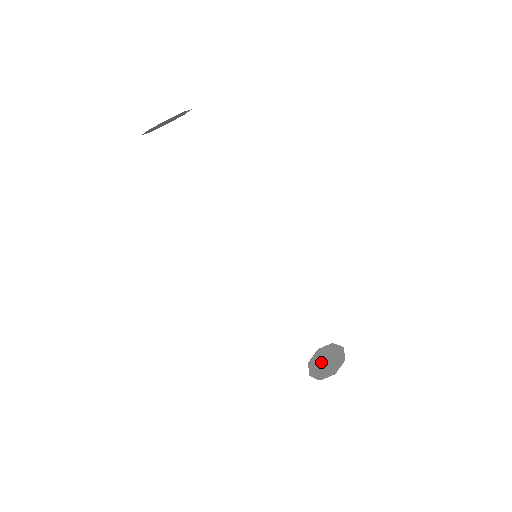
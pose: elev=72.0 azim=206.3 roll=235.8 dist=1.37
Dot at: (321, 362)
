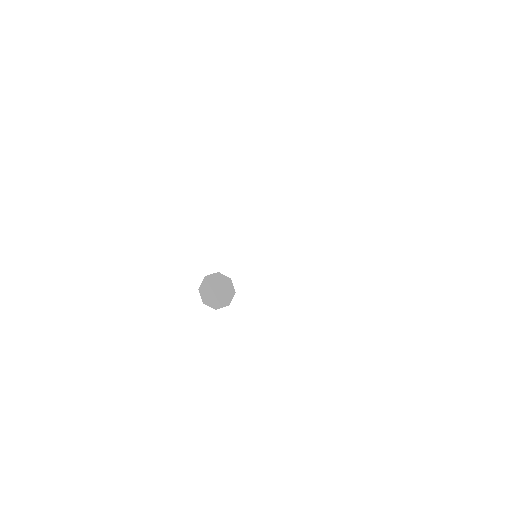
Dot at: (213, 291)
